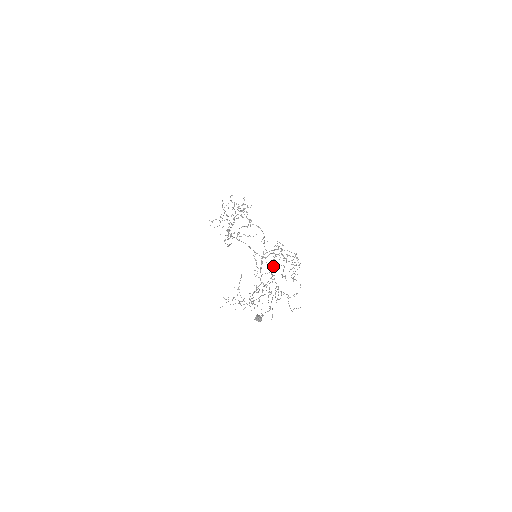
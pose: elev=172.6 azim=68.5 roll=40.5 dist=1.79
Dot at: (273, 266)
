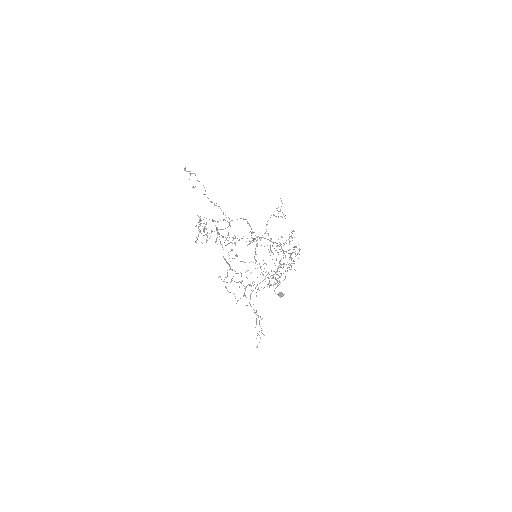
Dot at: occluded
